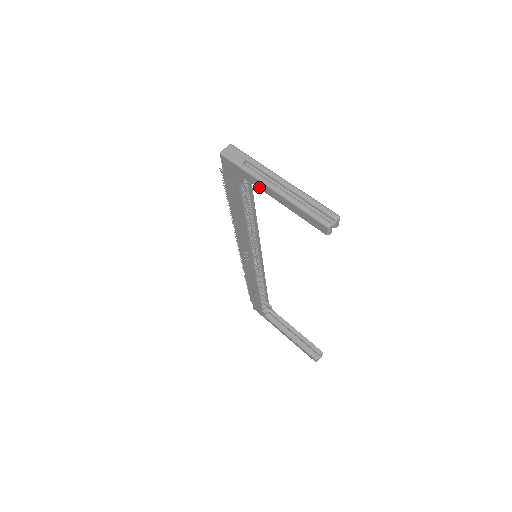
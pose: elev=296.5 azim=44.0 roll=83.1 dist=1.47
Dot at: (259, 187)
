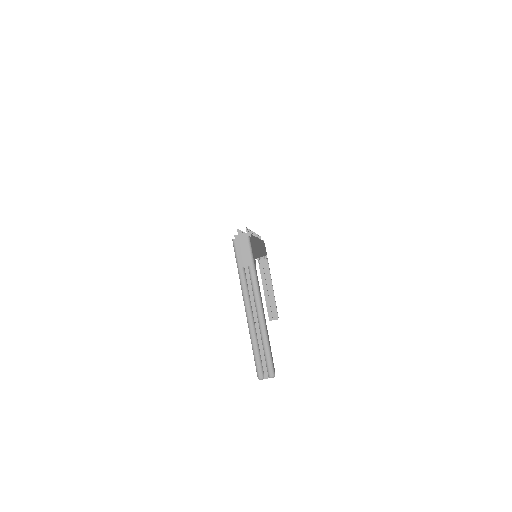
Dot at: occluded
